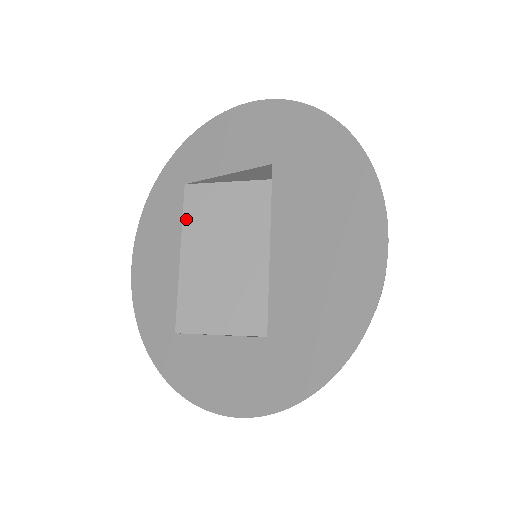
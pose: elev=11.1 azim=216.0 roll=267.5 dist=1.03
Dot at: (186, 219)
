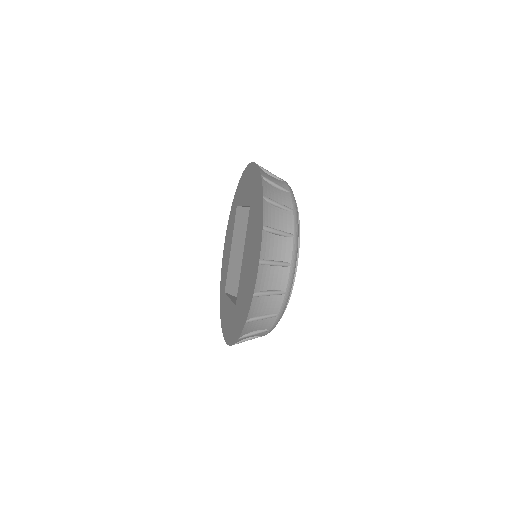
Dot at: (235, 228)
